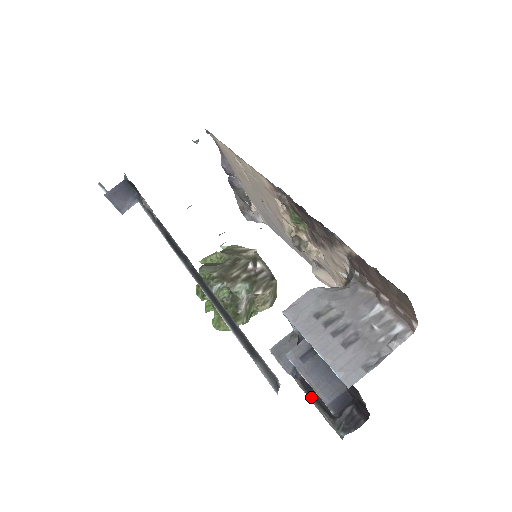
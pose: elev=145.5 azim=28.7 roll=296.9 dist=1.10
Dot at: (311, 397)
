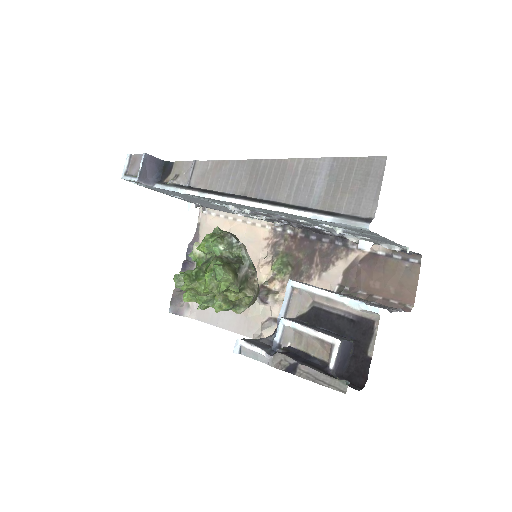
Dot at: (300, 362)
